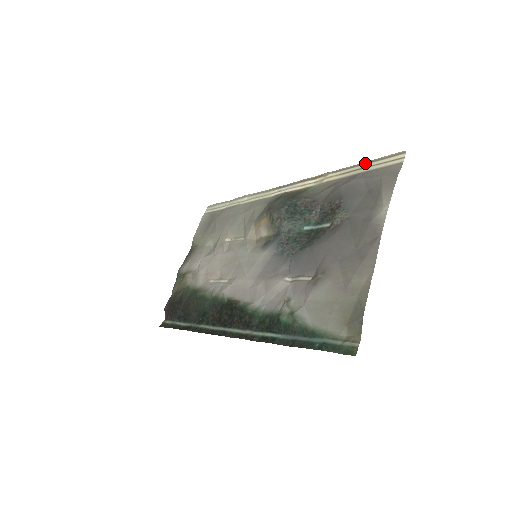
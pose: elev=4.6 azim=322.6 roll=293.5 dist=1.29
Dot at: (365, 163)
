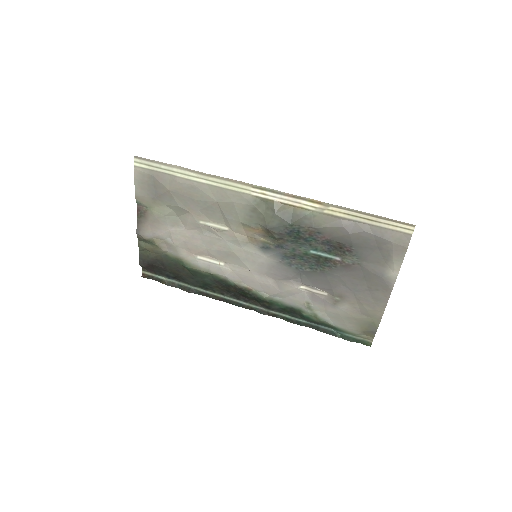
Dot at: (373, 216)
